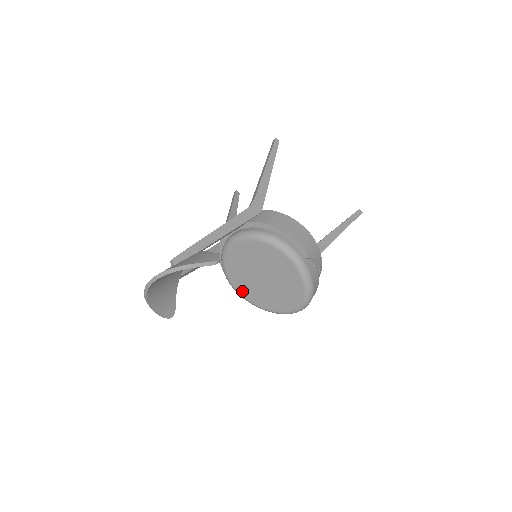
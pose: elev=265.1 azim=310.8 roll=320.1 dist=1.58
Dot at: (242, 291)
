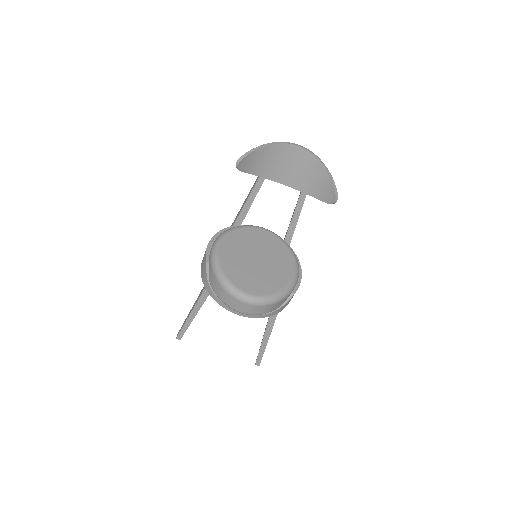
Dot at: (226, 244)
